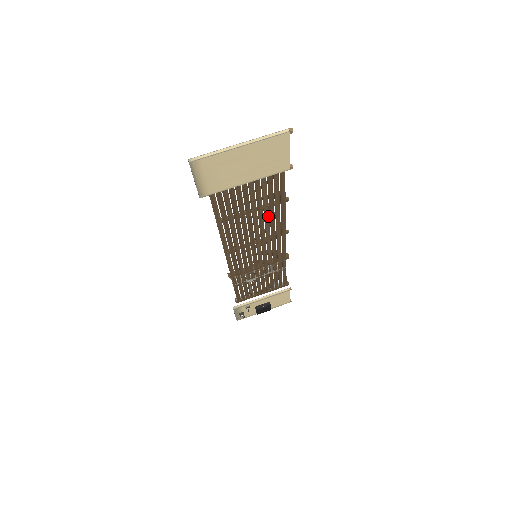
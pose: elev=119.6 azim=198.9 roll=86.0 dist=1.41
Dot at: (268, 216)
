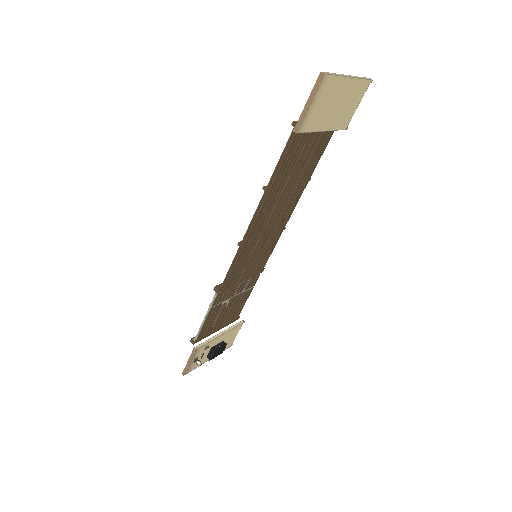
Dot at: (292, 196)
